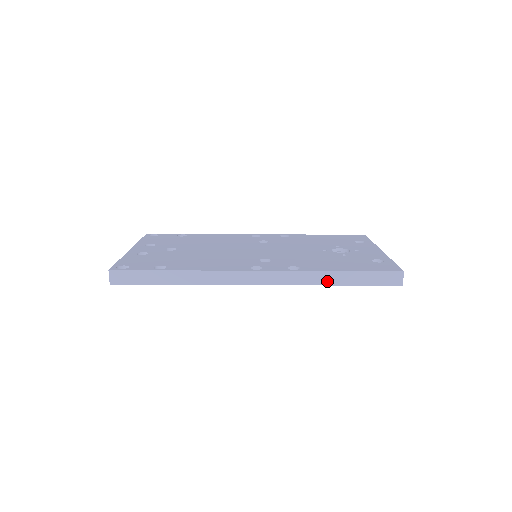
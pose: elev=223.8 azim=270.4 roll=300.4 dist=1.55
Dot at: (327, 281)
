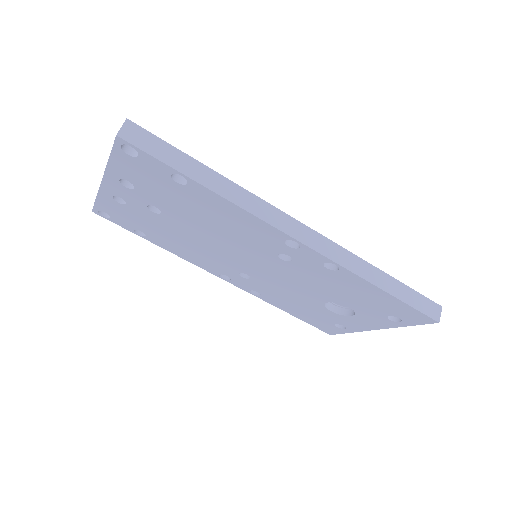
Dot at: (372, 278)
